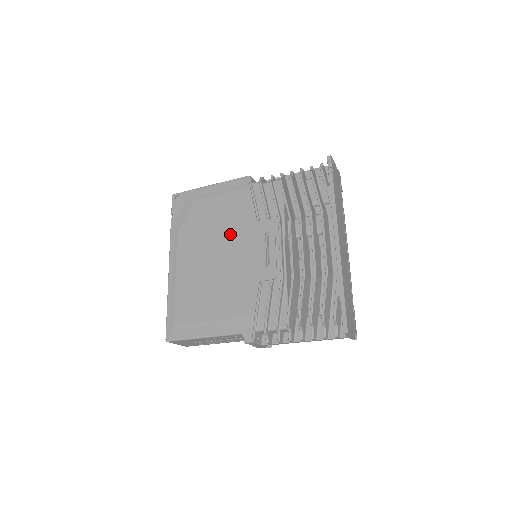
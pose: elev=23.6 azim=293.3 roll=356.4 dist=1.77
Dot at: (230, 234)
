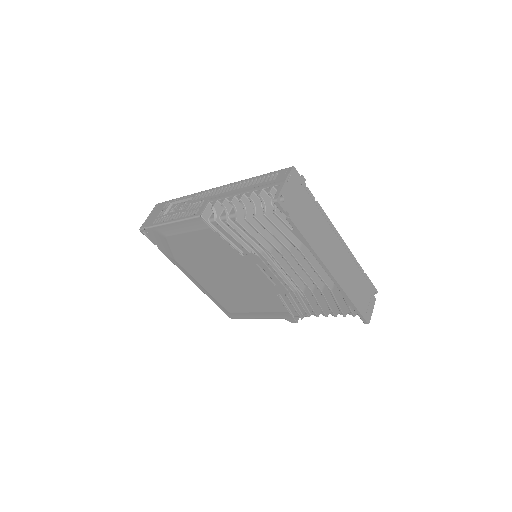
Dot at: (224, 264)
